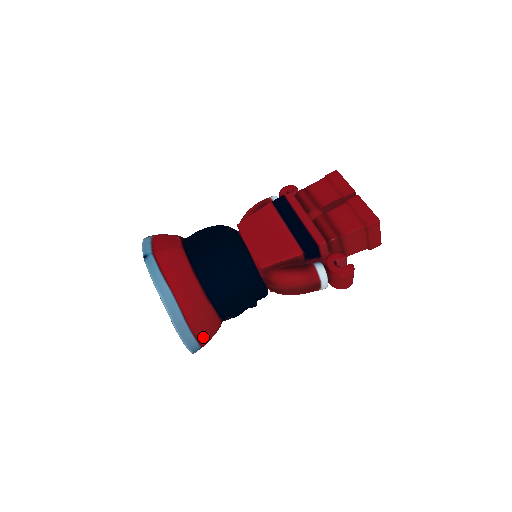
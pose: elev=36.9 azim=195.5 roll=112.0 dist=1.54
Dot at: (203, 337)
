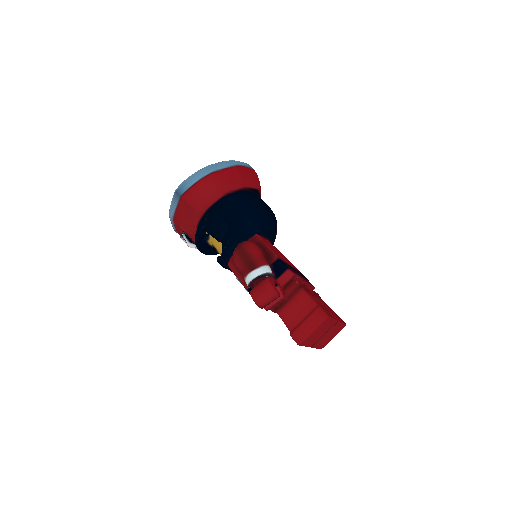
Dot at: (193, 192)
